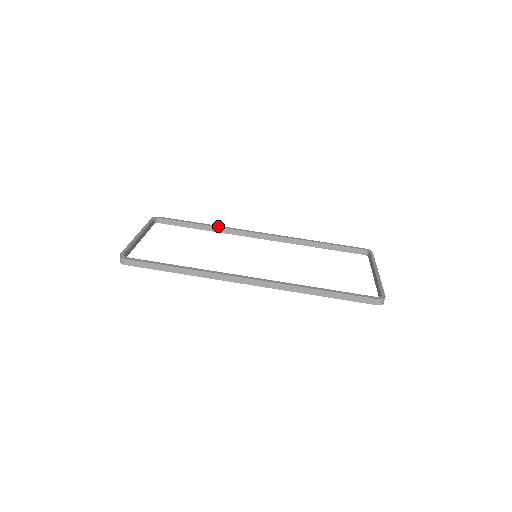
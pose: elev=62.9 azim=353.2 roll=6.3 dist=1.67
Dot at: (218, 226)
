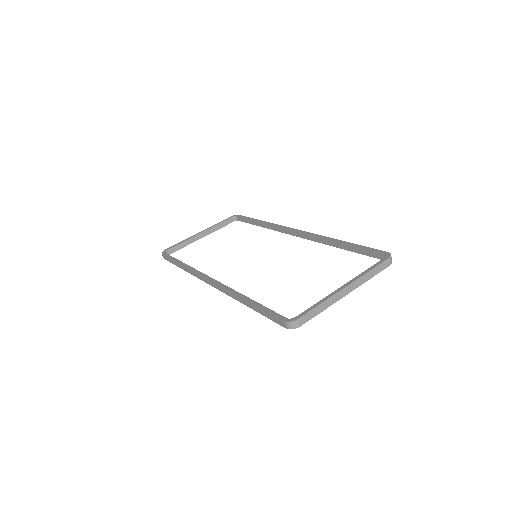
Dot at: (269, 223)
